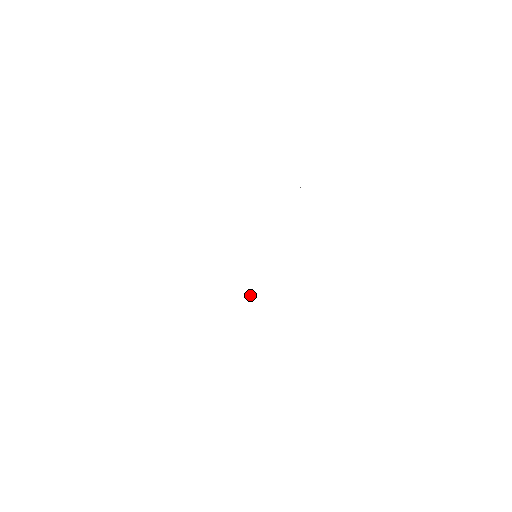
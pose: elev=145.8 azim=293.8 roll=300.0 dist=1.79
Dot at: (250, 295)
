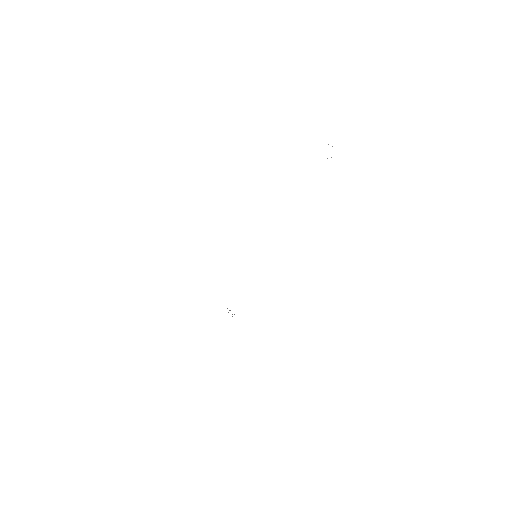
Dot at: occluded
